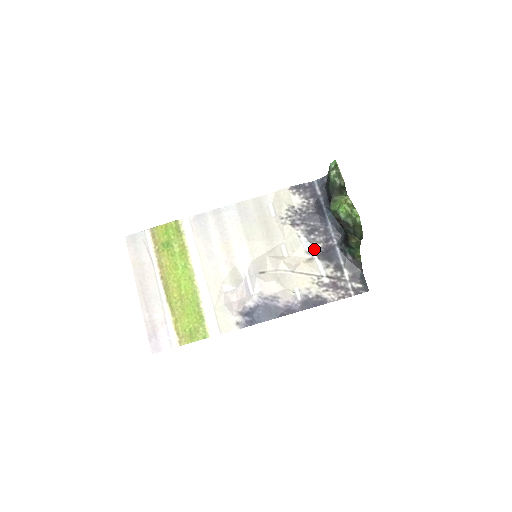
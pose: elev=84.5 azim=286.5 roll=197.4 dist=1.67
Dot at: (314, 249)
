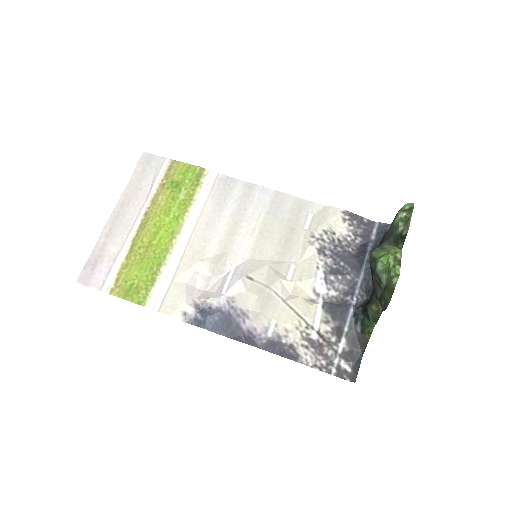
Dot at: (325, 292)
